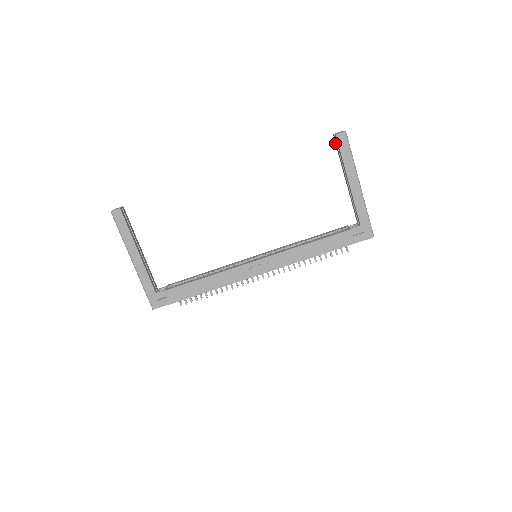
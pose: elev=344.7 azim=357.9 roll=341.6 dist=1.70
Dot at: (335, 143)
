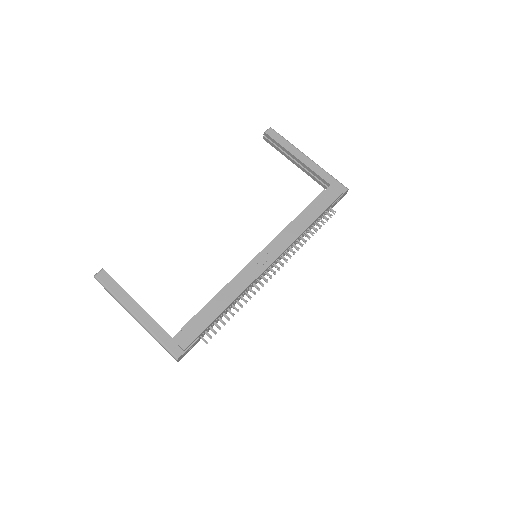
Dot at: occluded
